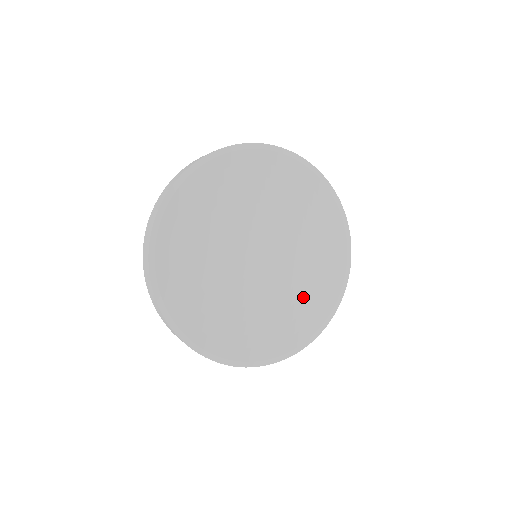
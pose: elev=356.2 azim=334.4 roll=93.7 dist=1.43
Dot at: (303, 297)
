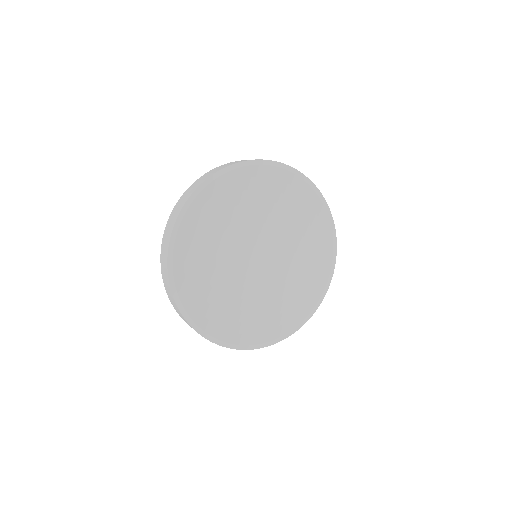
Dot at: (281, 304)
